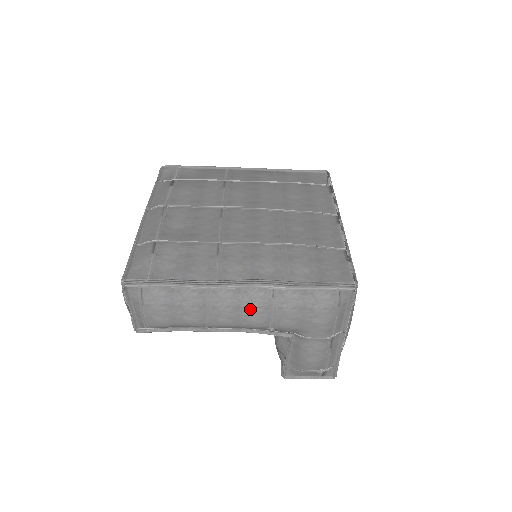
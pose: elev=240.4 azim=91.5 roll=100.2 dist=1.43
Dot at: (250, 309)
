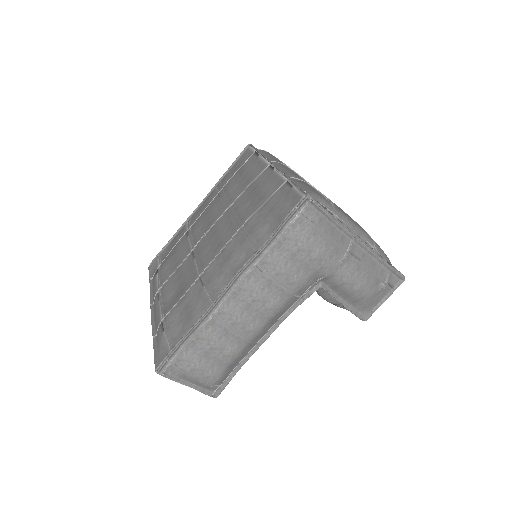
Dot at: (258, 298)
